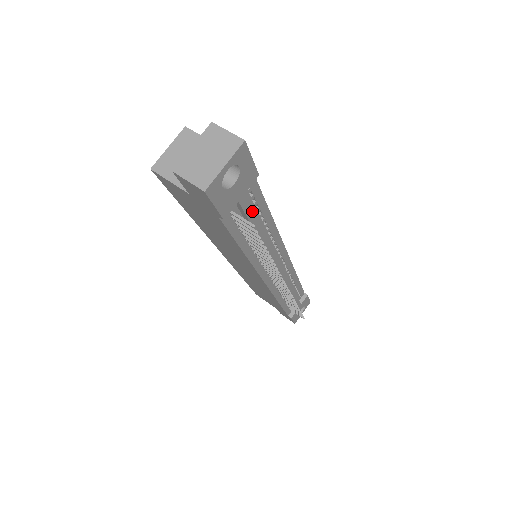
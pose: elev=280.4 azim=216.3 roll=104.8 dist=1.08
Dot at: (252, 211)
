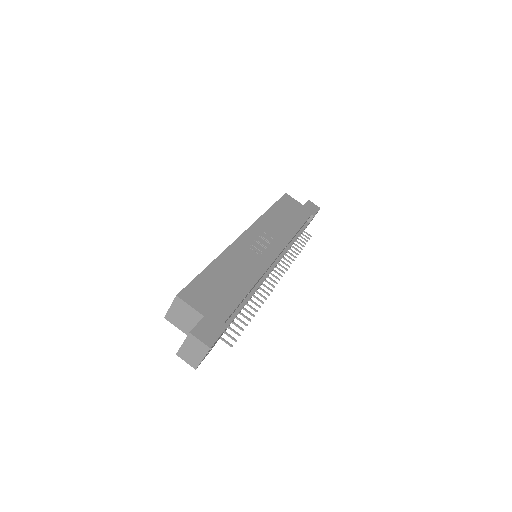
Dot at: (232, 321)
